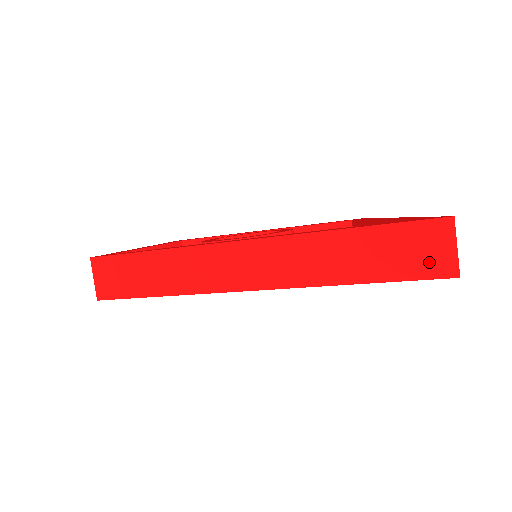
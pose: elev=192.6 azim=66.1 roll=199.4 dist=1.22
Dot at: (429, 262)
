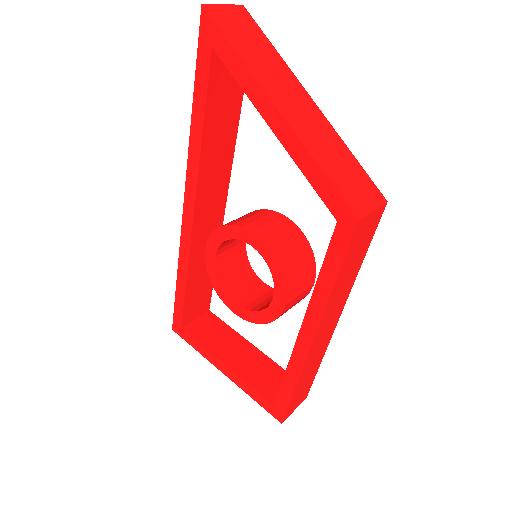
Dot at: occluded
